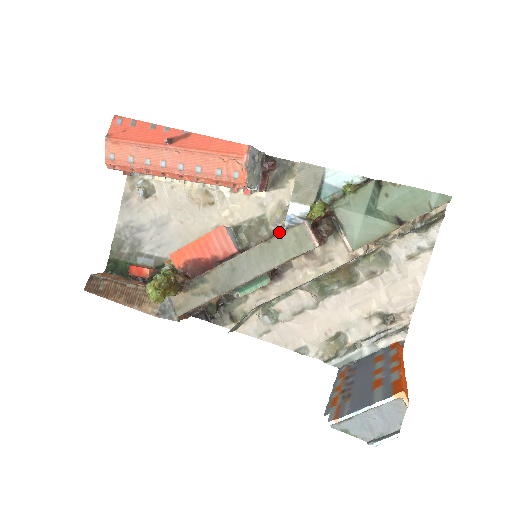
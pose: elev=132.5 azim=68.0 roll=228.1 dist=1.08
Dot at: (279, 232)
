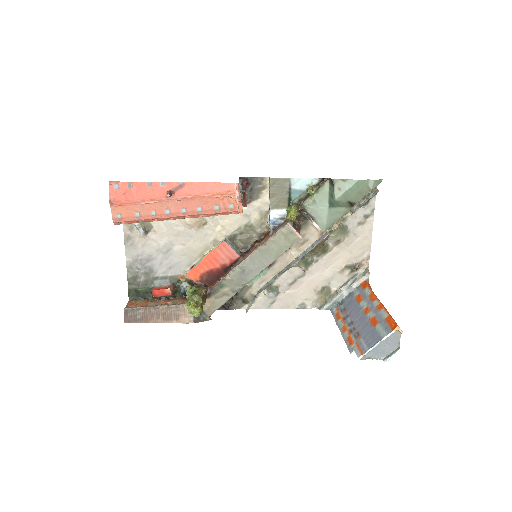
Dot at: (265, 232)
